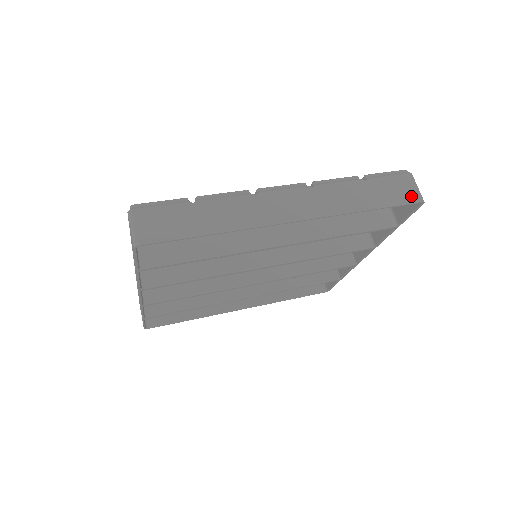
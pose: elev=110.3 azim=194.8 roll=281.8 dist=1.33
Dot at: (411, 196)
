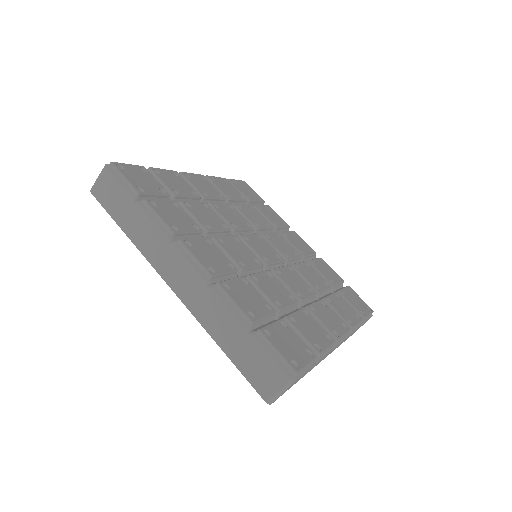
Dot at: occluded
